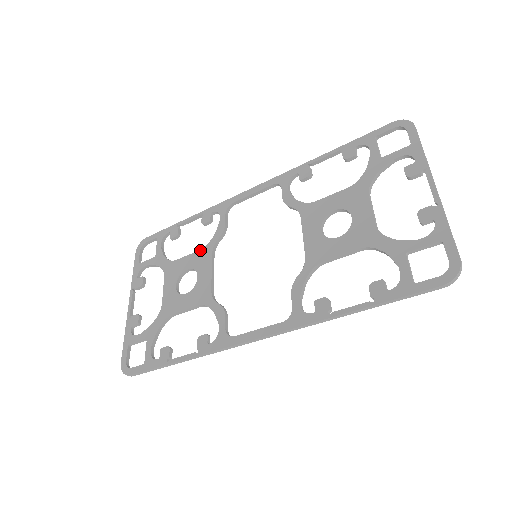
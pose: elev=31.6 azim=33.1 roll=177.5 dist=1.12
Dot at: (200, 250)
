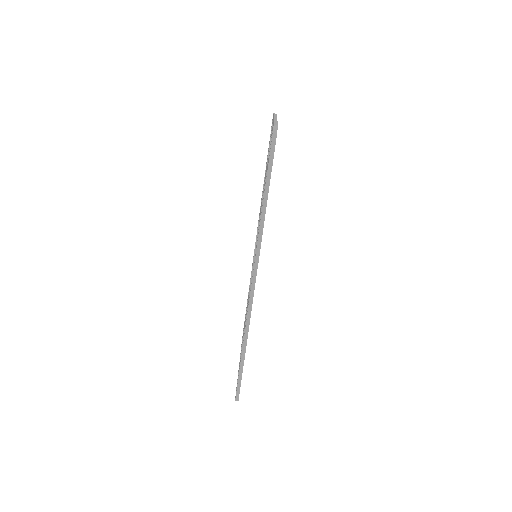
Dot at: occluded
